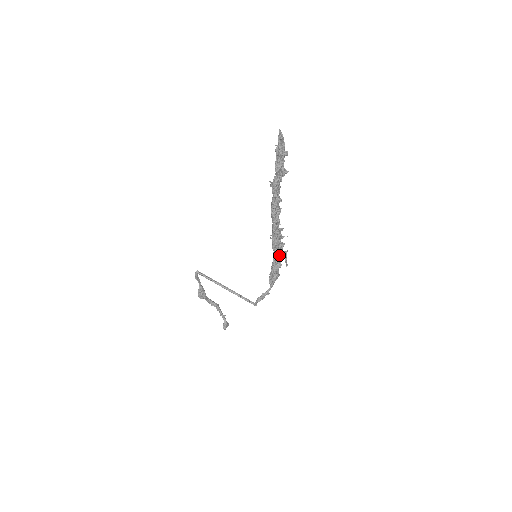
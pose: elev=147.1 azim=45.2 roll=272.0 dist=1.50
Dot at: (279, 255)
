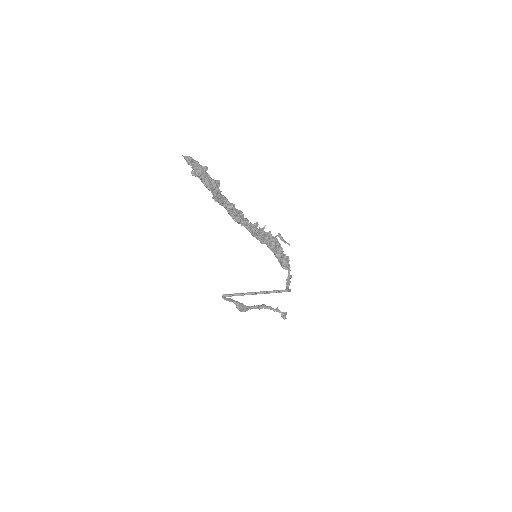
Dot at: (272, 245)
